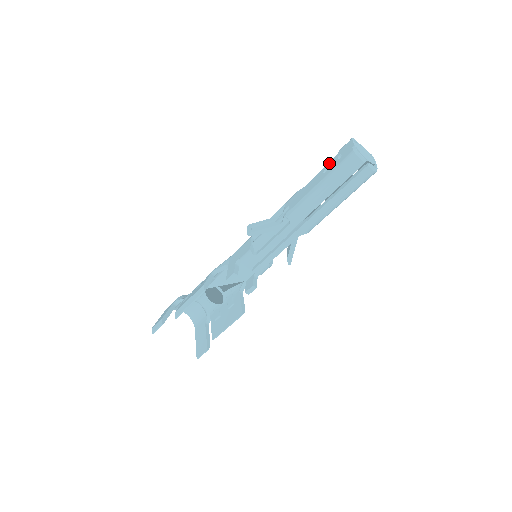
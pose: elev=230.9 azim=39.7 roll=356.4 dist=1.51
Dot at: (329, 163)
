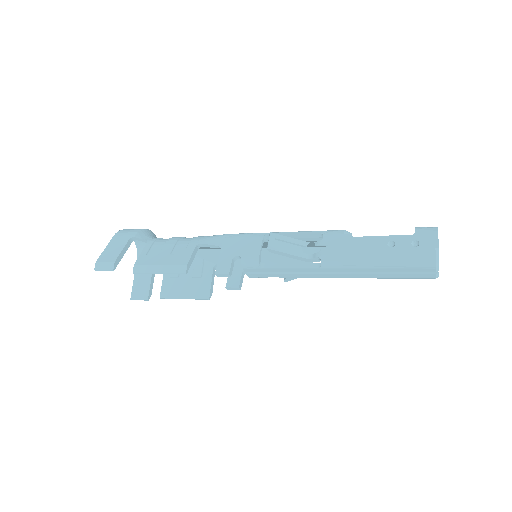
Dot at: (399, 237)
